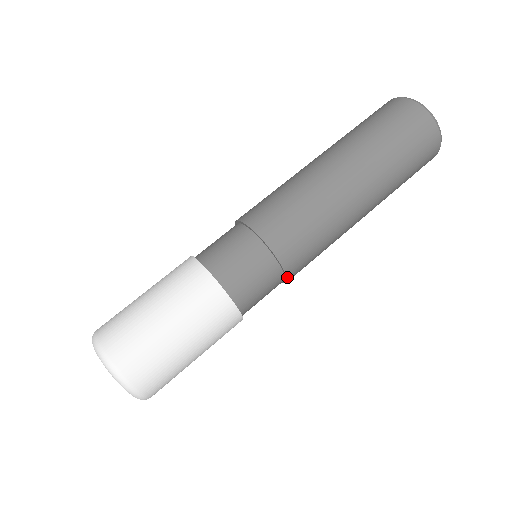
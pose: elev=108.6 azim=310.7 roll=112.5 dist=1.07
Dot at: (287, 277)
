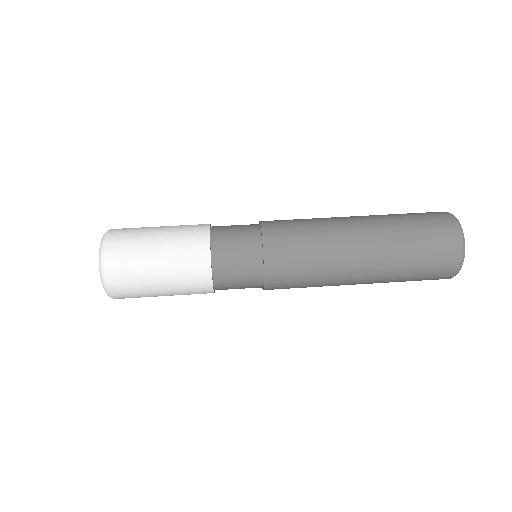
Dot at: (264, 262)
